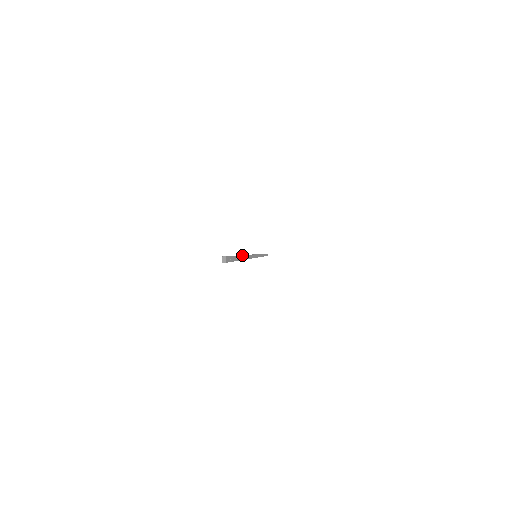
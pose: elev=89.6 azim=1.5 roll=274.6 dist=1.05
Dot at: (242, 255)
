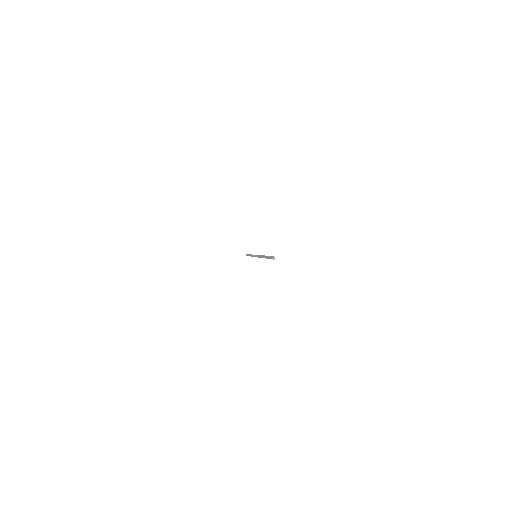
Dot at: occluded
